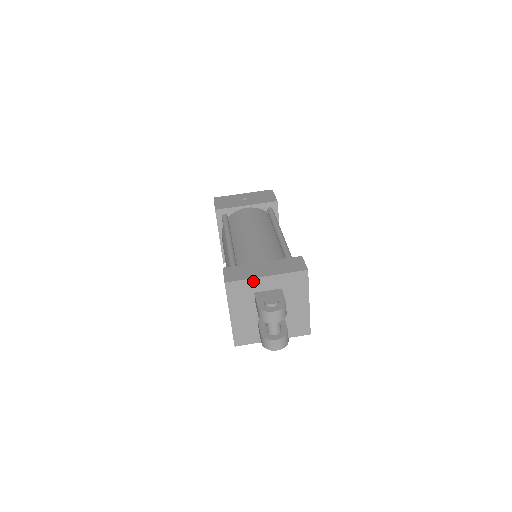
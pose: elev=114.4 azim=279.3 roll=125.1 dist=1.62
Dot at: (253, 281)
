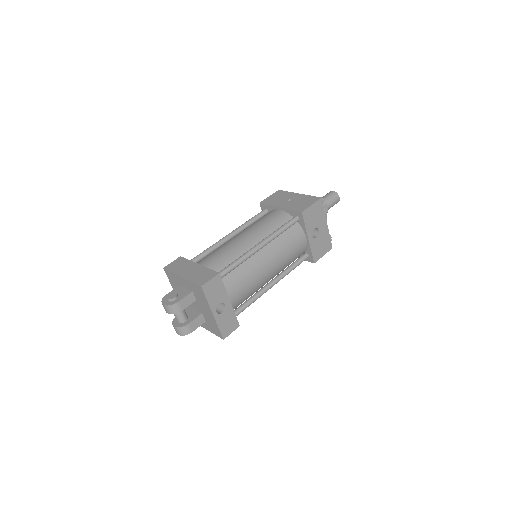
Dot at: (176, 276)
